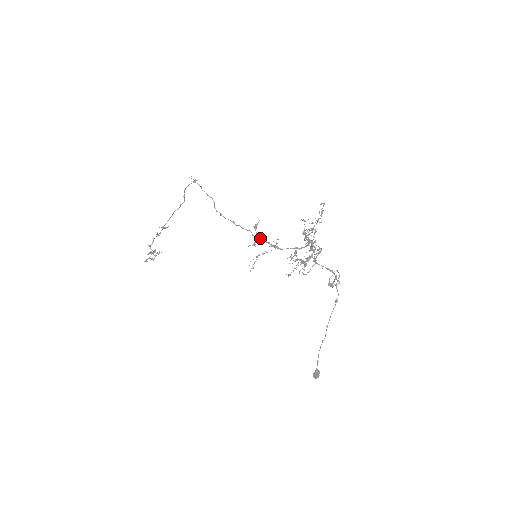
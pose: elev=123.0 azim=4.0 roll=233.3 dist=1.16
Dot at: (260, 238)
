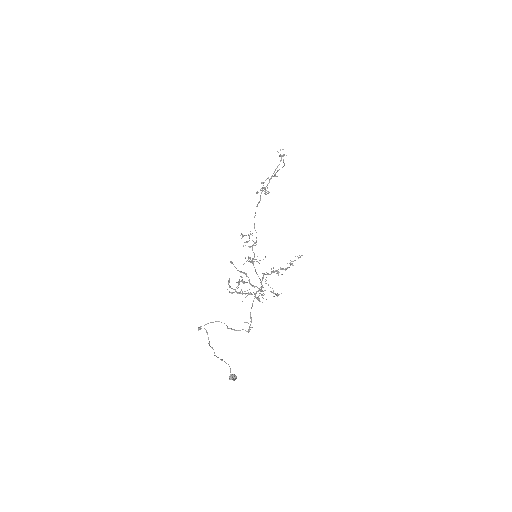
Dot at: (251, 246)
